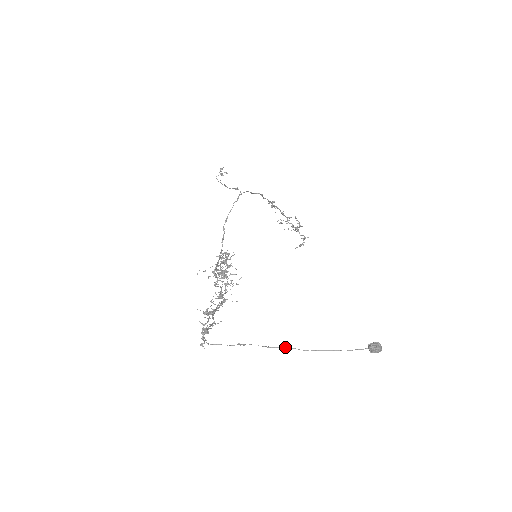
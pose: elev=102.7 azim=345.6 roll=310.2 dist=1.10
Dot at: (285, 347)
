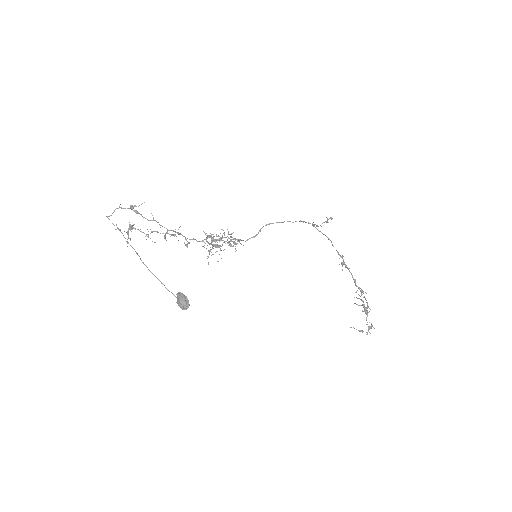
Dot at: occluded
